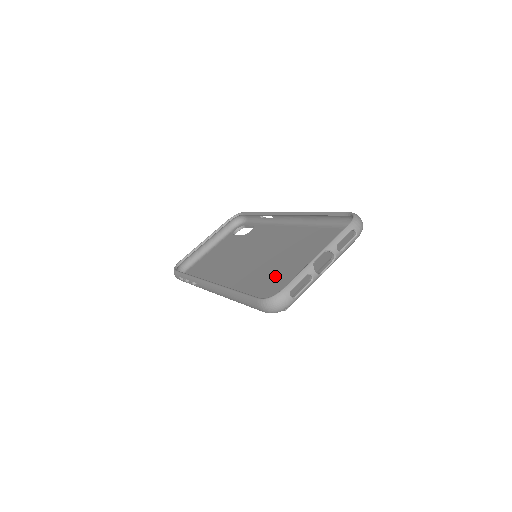
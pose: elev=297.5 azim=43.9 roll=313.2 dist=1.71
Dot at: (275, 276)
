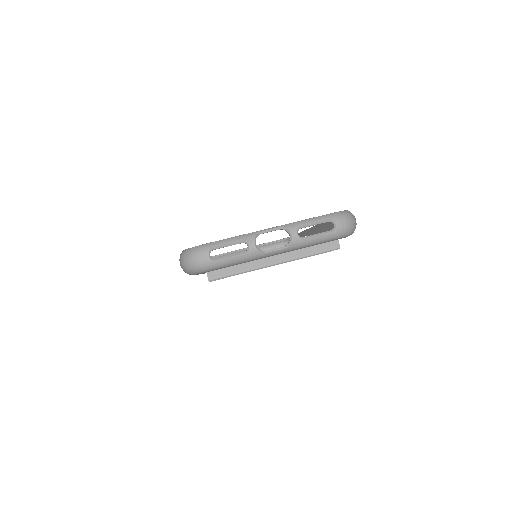
Dot at: occluded
